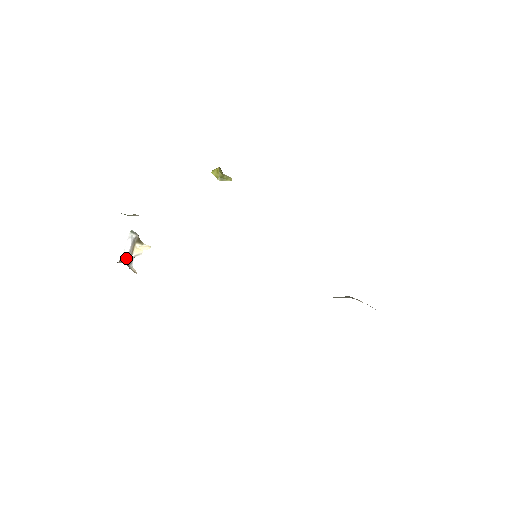
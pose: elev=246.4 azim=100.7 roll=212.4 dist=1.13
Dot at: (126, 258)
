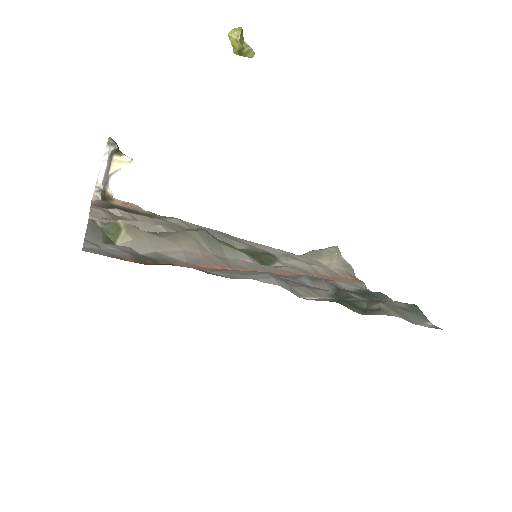
Dot at: (101, 182)
